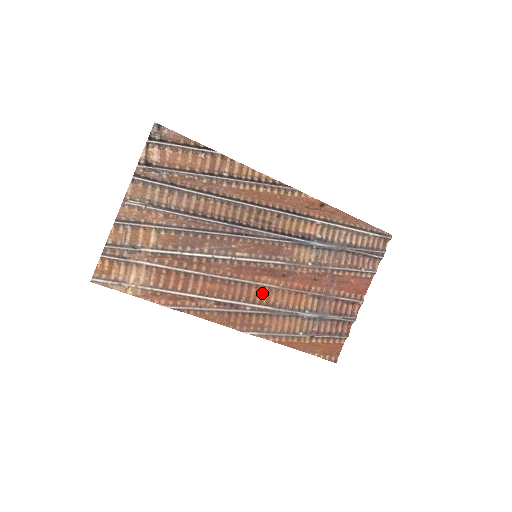
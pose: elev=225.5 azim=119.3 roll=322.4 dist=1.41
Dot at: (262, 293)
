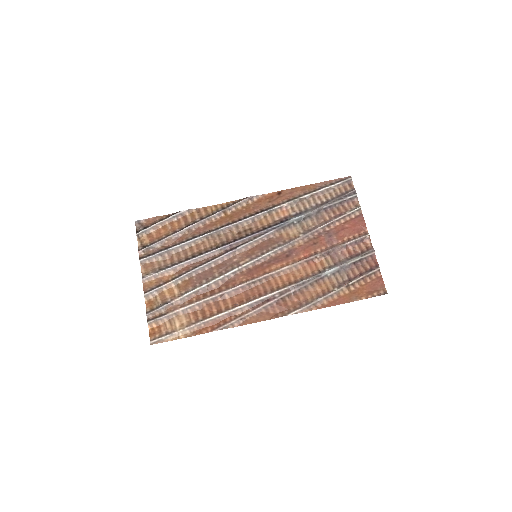
Dot at: (281, 279)
